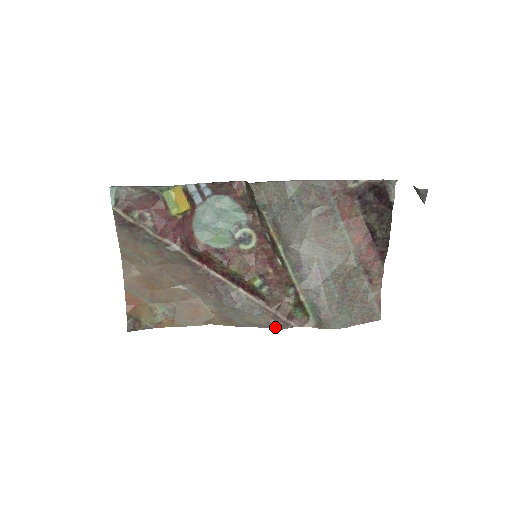
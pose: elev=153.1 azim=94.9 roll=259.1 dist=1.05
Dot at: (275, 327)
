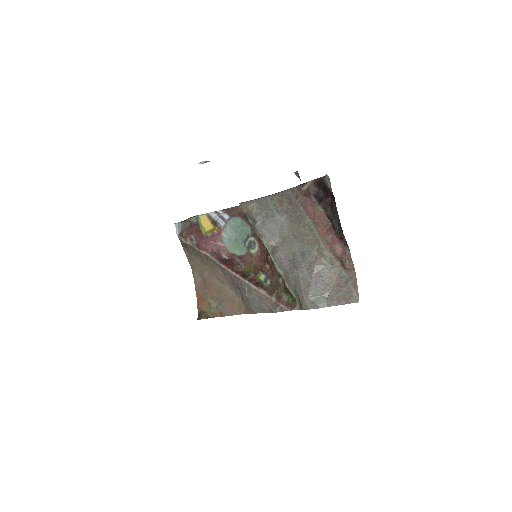
Dot at: (272, 310)
